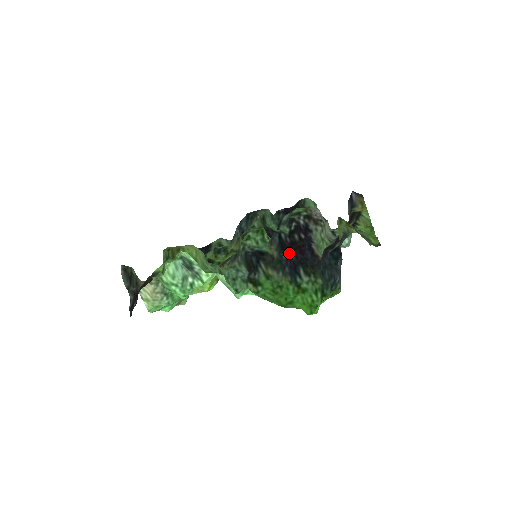
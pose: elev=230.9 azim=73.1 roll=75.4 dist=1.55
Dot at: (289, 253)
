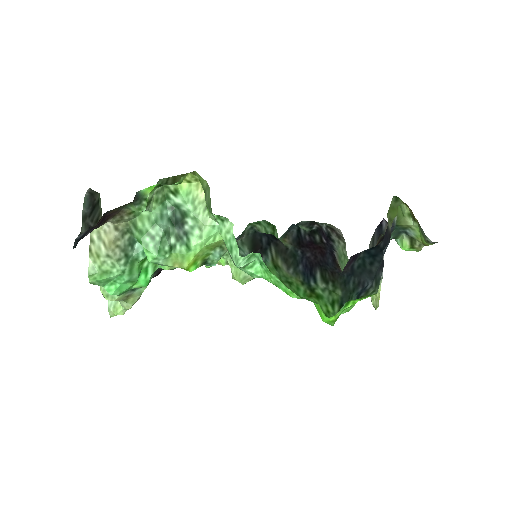
Dot at: (306, 251)
